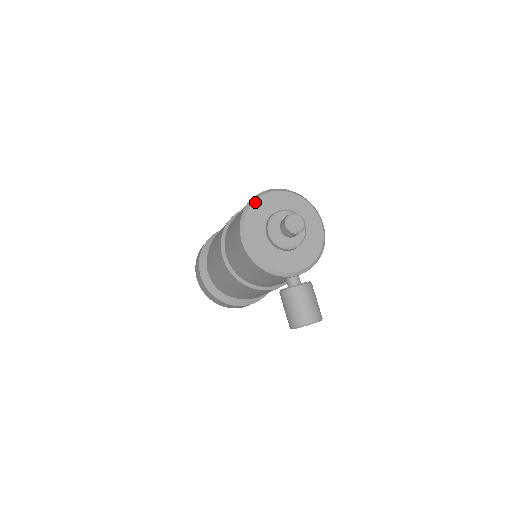
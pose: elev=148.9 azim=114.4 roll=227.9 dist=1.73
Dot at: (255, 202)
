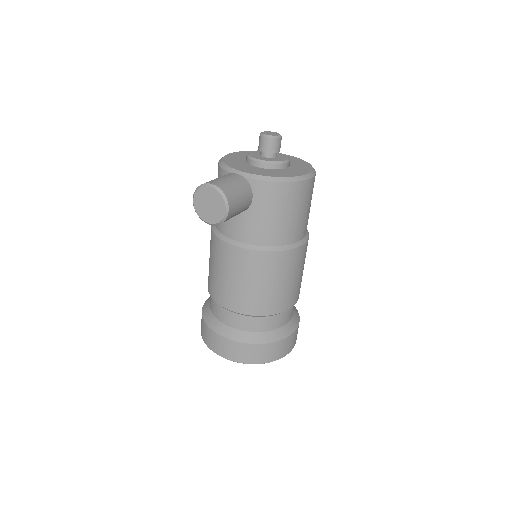
Dot at: occluded
